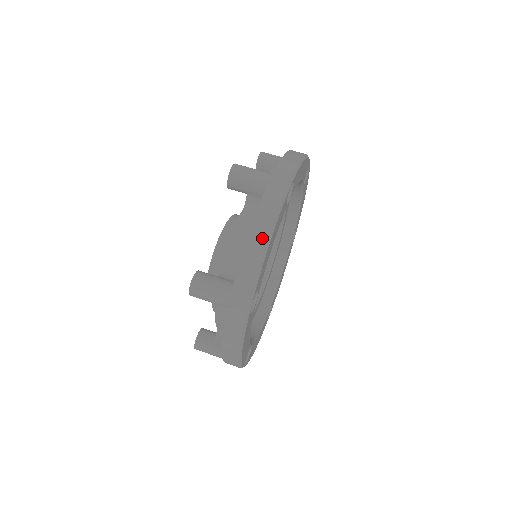
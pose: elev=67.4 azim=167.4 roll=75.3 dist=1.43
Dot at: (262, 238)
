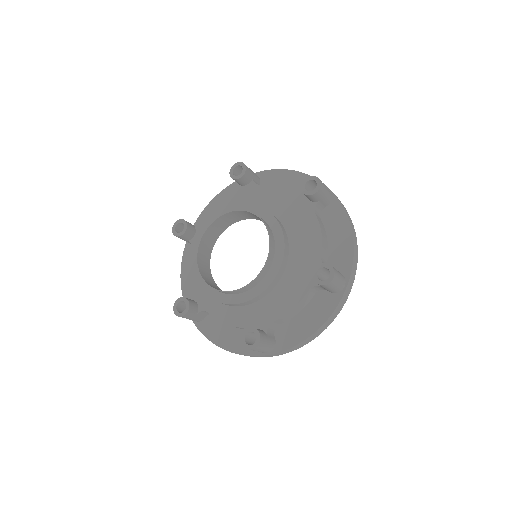
Dot at: (318, 334)
